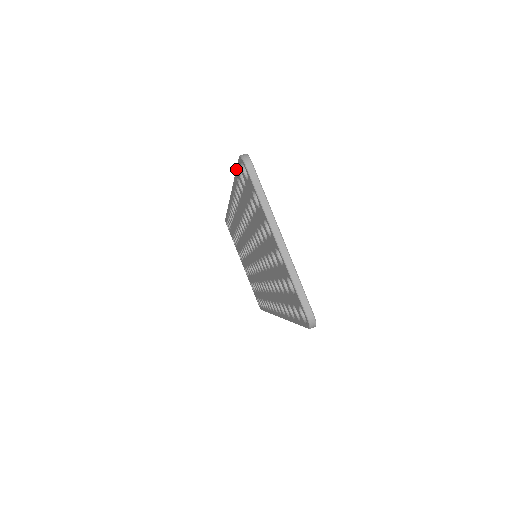
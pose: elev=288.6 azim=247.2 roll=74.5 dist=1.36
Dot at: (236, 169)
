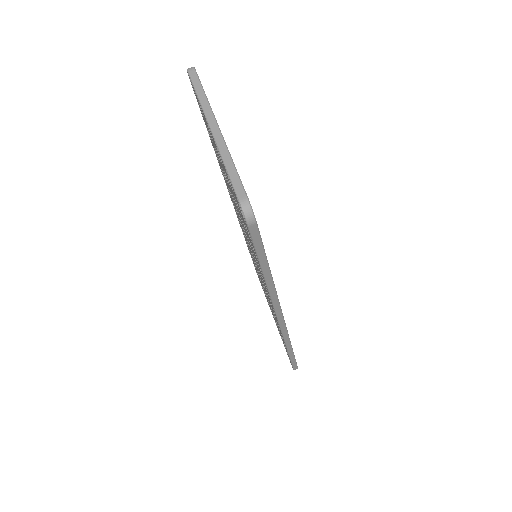
Dot at: occluded
